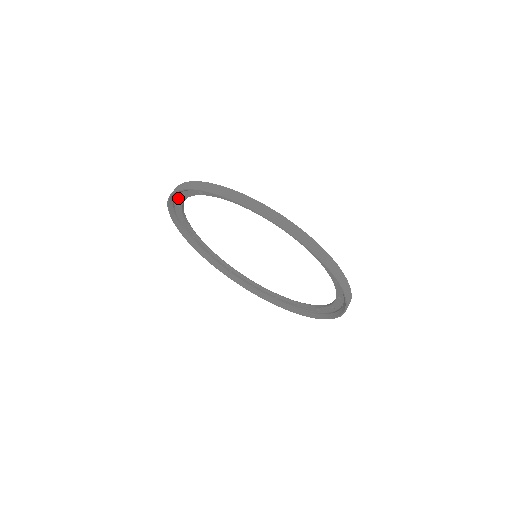
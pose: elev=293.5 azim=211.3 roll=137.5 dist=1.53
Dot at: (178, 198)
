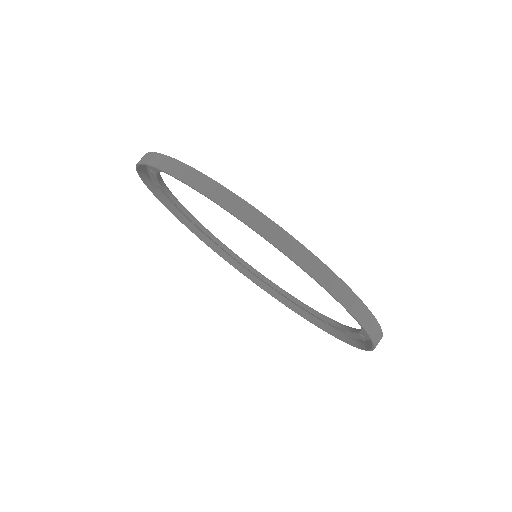
Dot at: occluded
